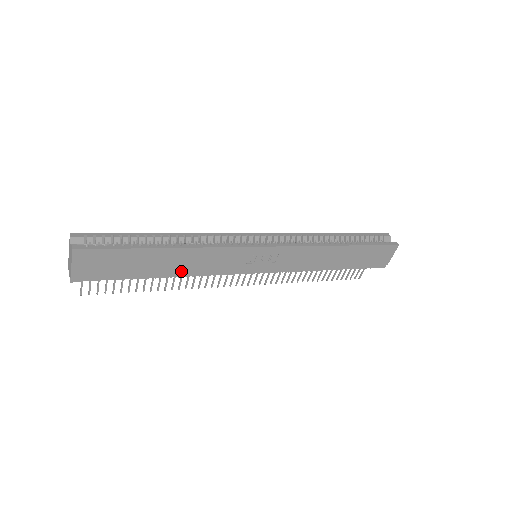
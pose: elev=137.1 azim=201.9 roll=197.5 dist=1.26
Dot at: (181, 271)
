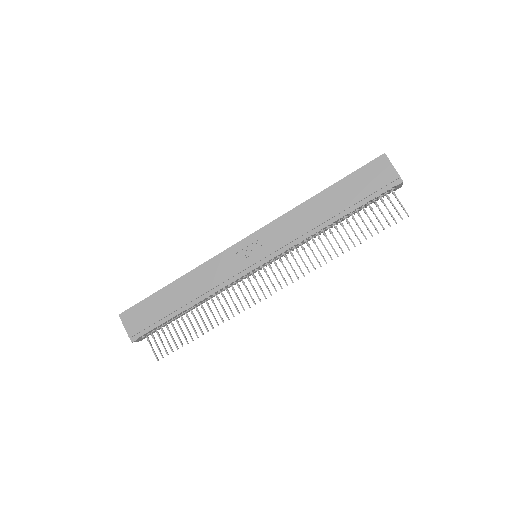
Dot at: (195, 296)
